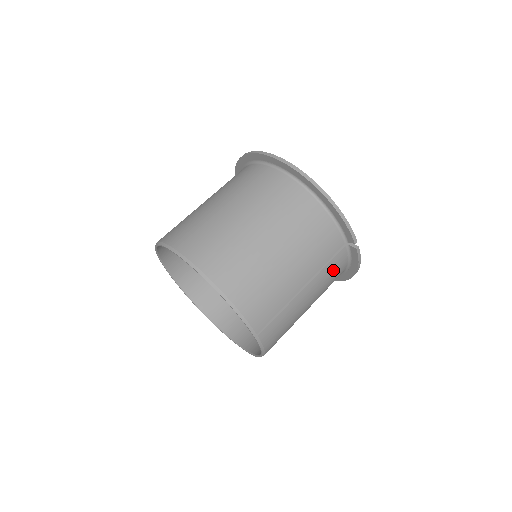
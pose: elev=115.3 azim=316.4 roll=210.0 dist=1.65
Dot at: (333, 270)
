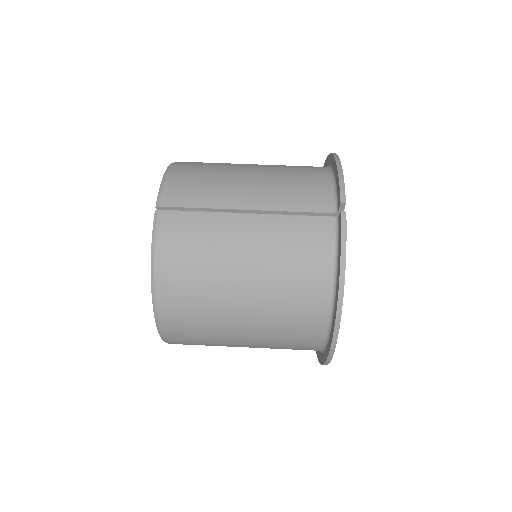
Dot at: (302, 235)
